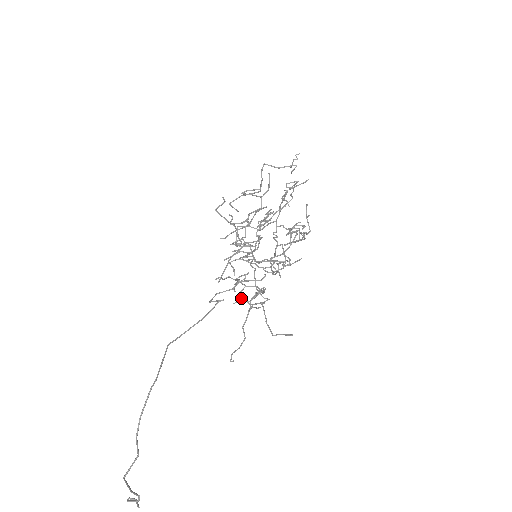
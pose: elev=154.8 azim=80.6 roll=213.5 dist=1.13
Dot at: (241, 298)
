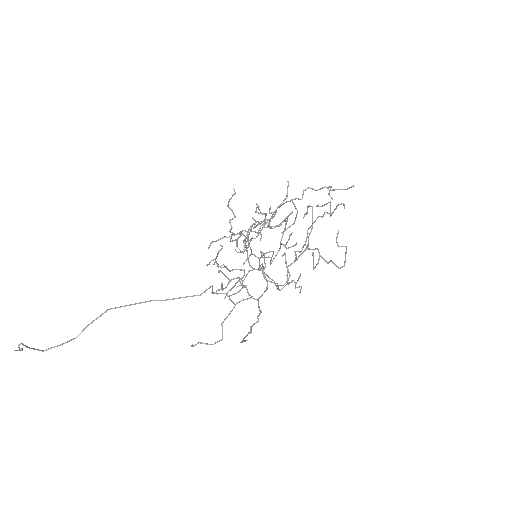
Dot at: (232, 294)
